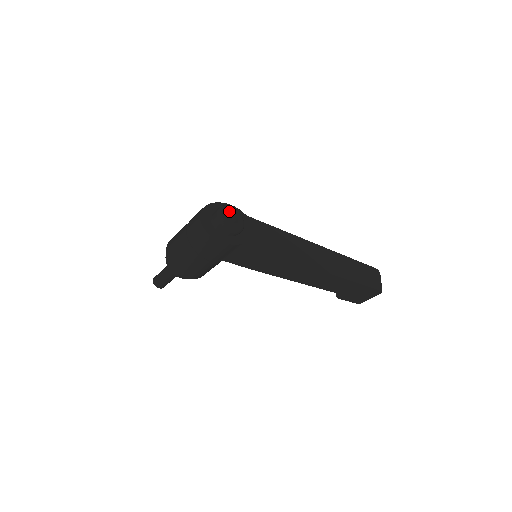
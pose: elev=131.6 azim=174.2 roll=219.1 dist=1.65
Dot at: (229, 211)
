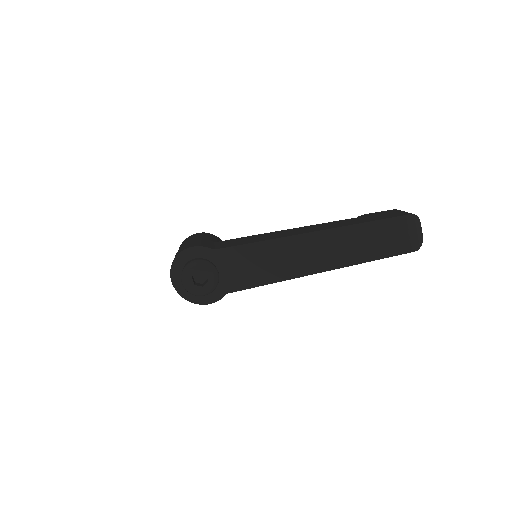
Dot at: (192, 275)
